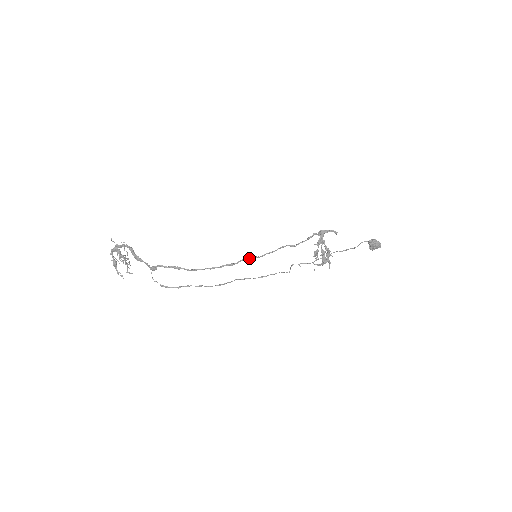
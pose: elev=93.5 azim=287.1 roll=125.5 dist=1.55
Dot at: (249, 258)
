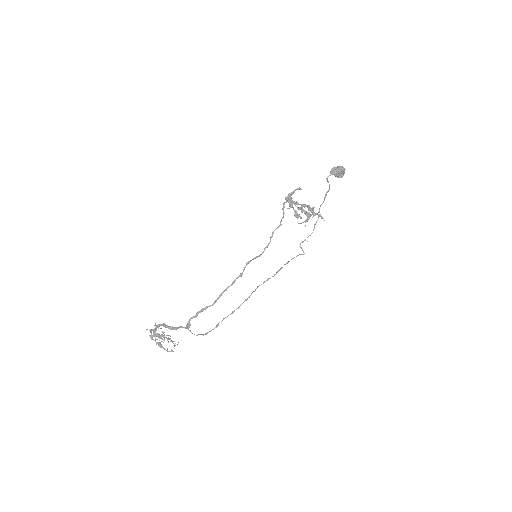
Dot at: occluded
